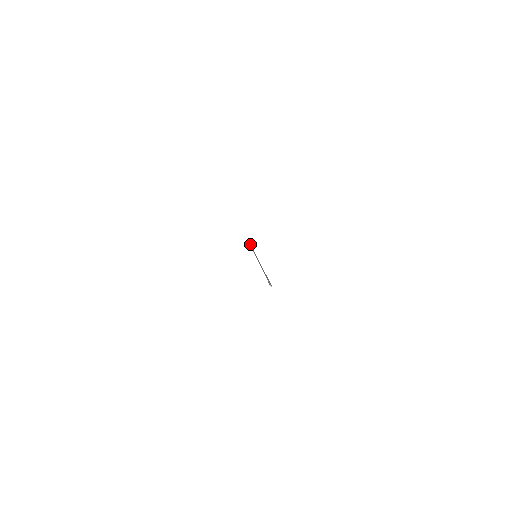
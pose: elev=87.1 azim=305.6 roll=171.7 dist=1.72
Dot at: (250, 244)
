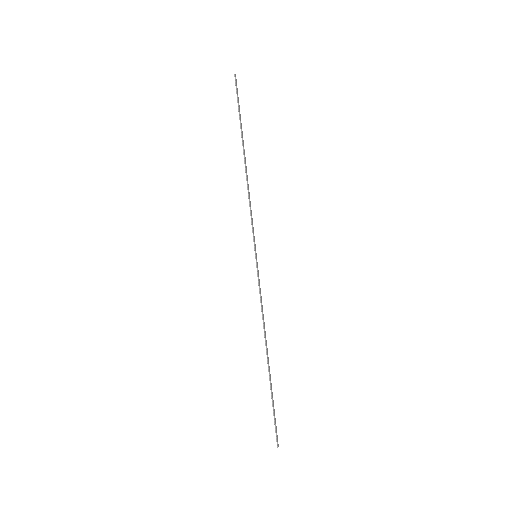
Dot at: (243, 144)
